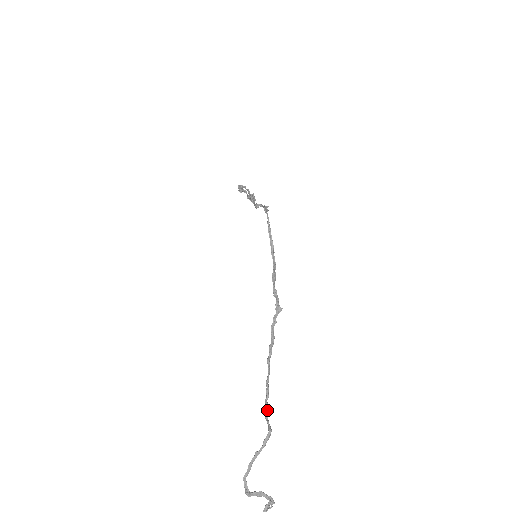
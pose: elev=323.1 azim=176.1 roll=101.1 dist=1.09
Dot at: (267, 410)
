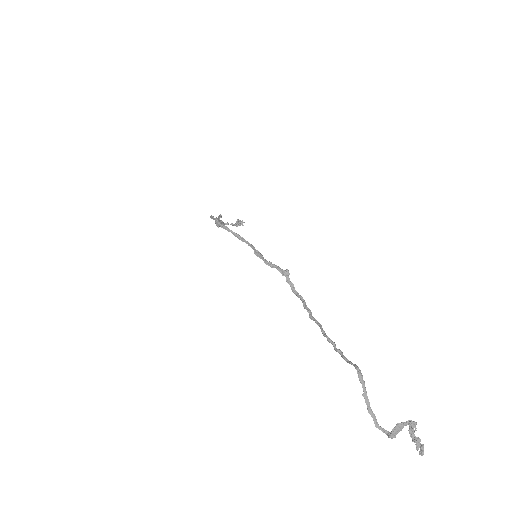
Dot at: (342, 355)
